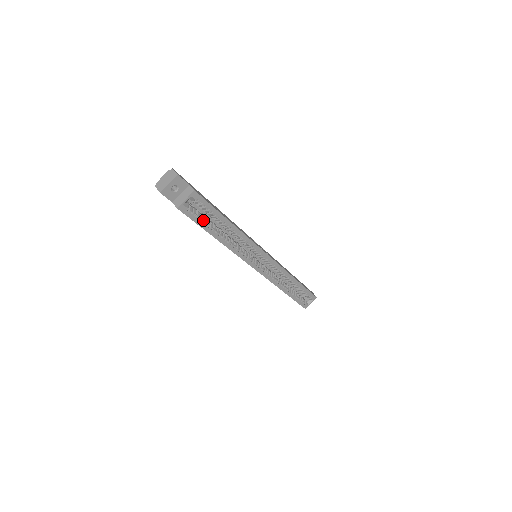
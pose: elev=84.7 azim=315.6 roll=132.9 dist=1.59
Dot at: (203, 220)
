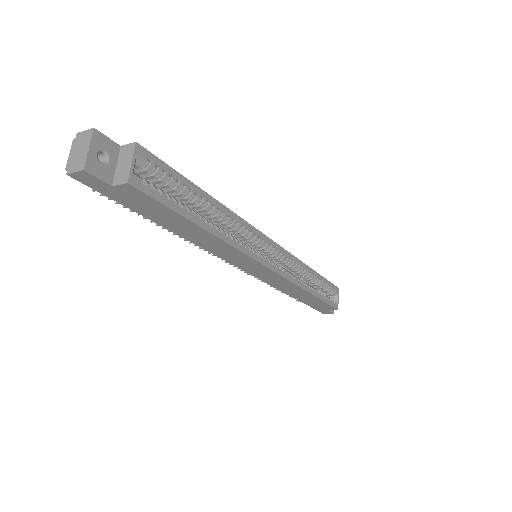
Dot at: (173, 201)
